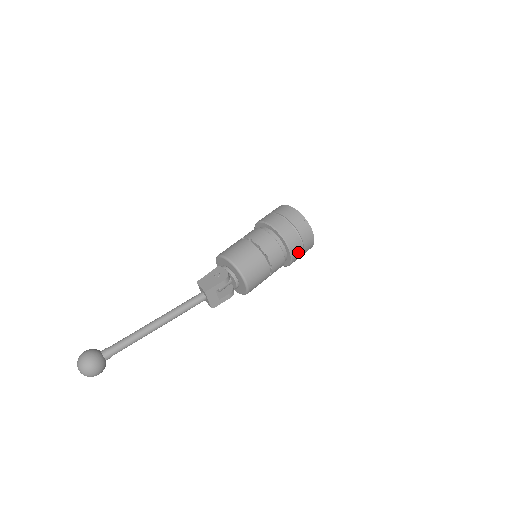
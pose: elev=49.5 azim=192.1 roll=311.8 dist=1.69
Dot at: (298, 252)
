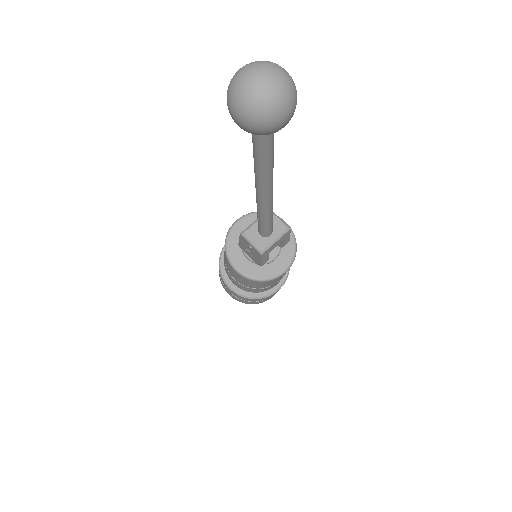
Dot at: (274, 294)
